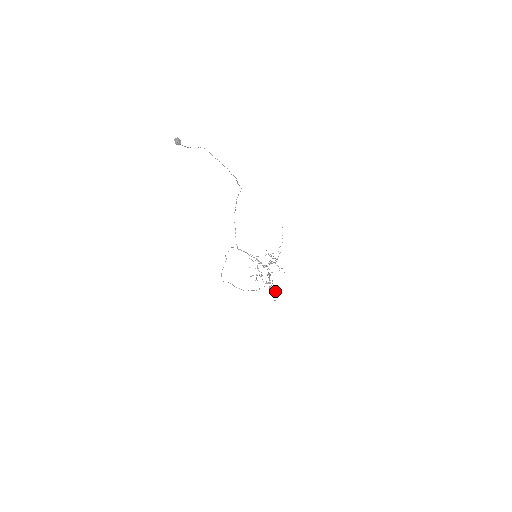
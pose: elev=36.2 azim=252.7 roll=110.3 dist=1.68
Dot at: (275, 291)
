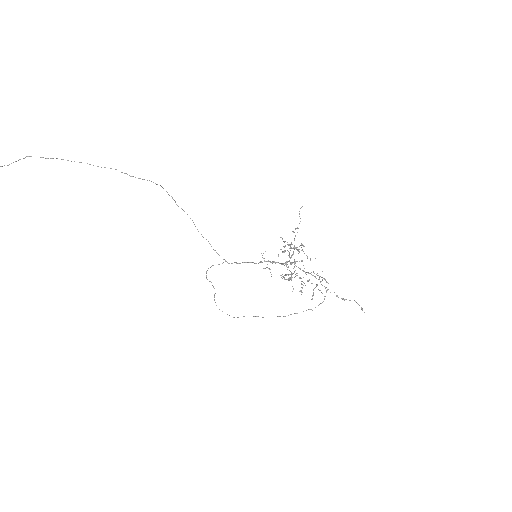
Dot at: (284, 277)
